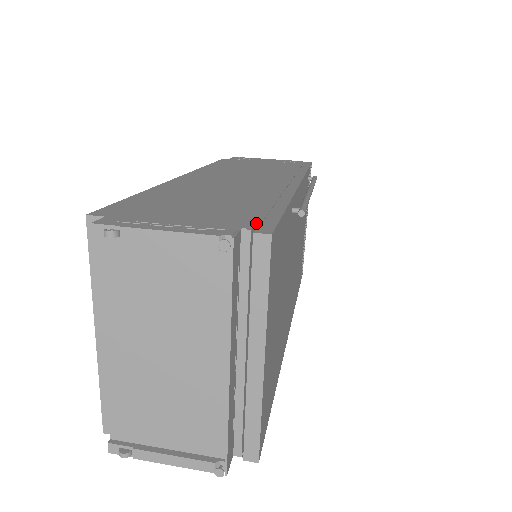
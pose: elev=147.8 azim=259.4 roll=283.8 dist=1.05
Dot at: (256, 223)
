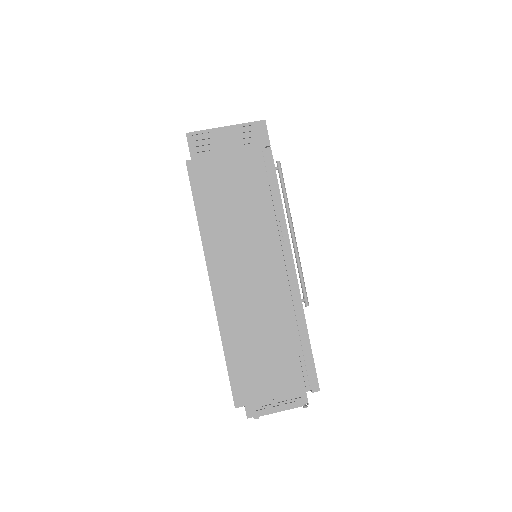
Dot at: (310, 383)
